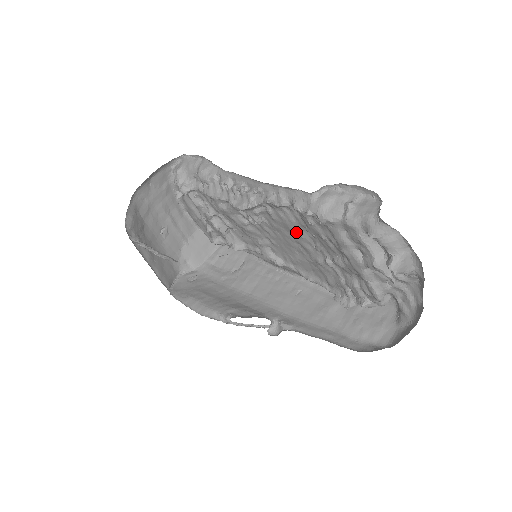
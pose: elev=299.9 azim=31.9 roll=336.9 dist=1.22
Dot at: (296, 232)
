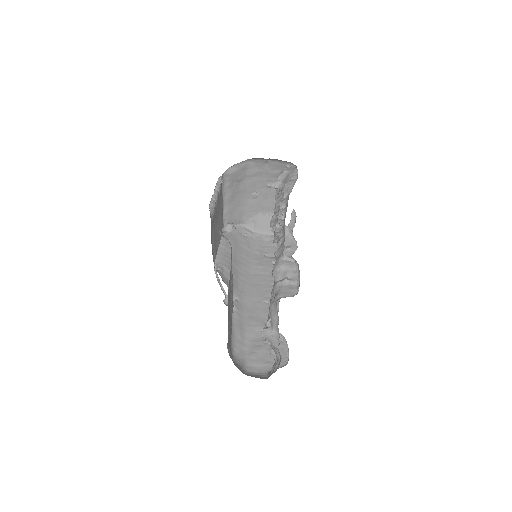
Dot at: occluded
